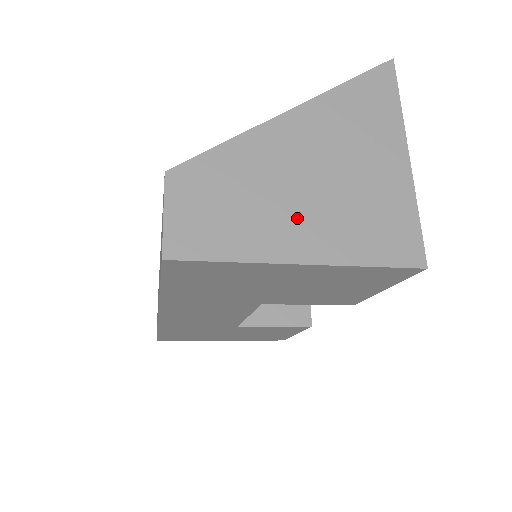
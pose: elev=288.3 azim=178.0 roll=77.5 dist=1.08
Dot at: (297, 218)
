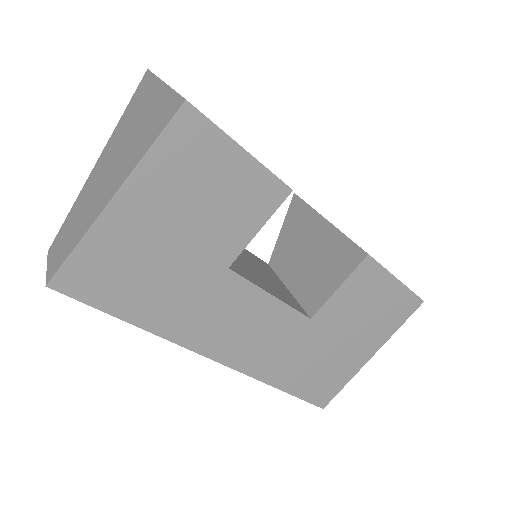
Dot at: (107, 185)
